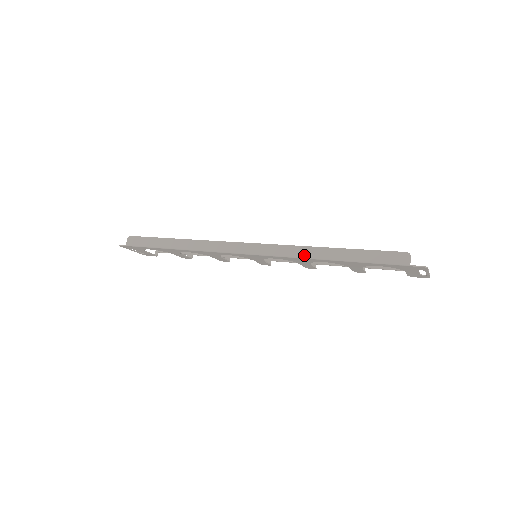
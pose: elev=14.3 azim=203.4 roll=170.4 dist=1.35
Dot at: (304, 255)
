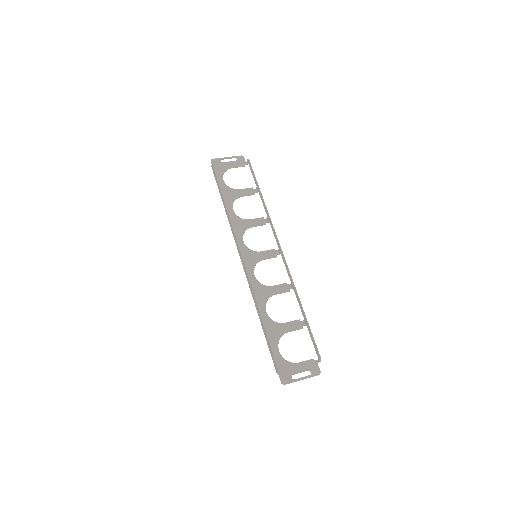
Dot at: (254, 300)
